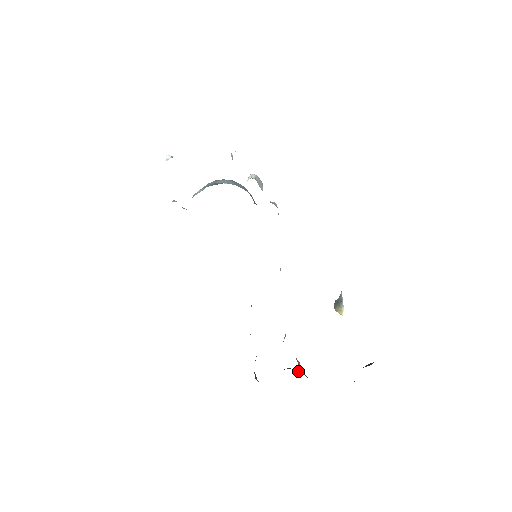
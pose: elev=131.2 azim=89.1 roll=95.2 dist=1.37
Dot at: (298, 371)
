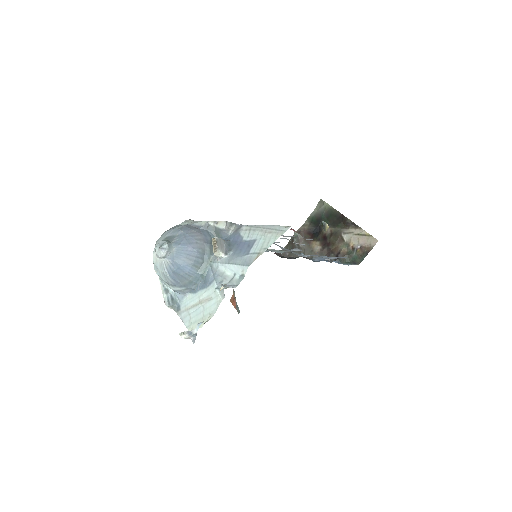
Dot at: (302, 239)
